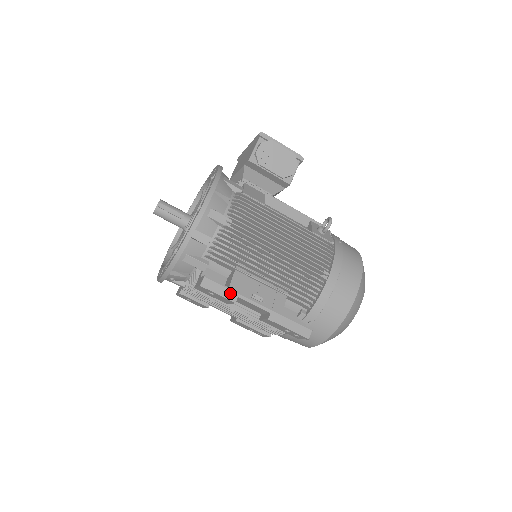
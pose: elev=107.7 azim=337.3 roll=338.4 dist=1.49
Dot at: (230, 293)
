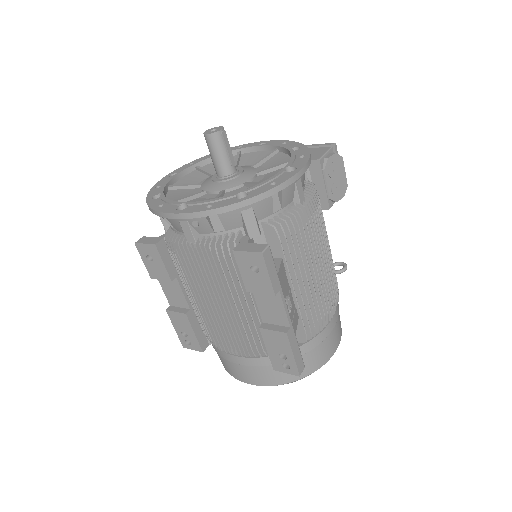
Dot at: (276, 281)
